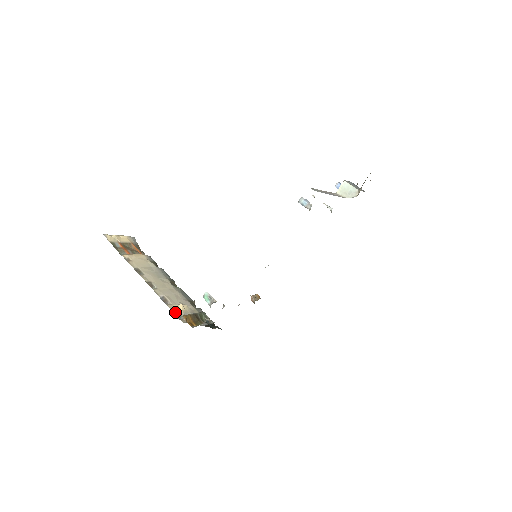
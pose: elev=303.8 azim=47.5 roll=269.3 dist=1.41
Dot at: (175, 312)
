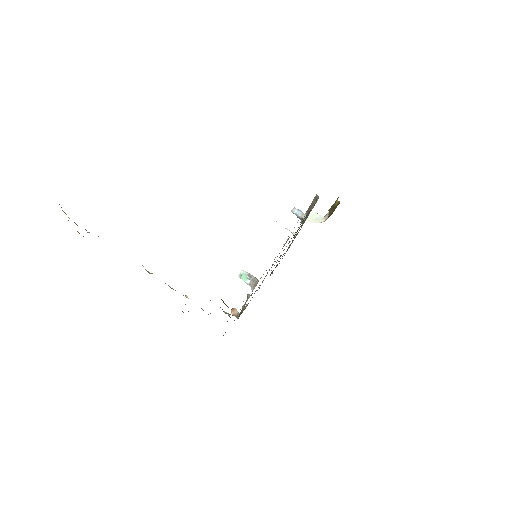
Dot at: occluded
